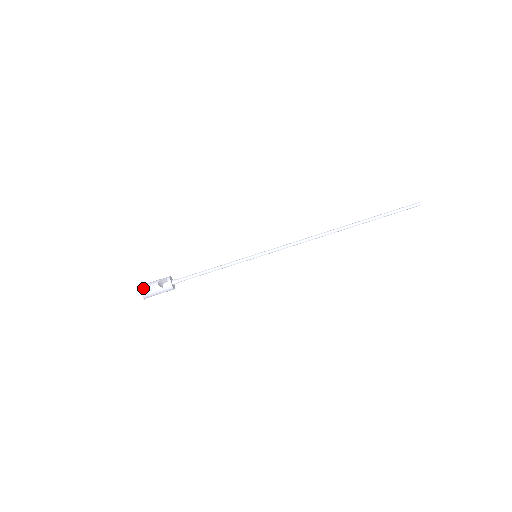
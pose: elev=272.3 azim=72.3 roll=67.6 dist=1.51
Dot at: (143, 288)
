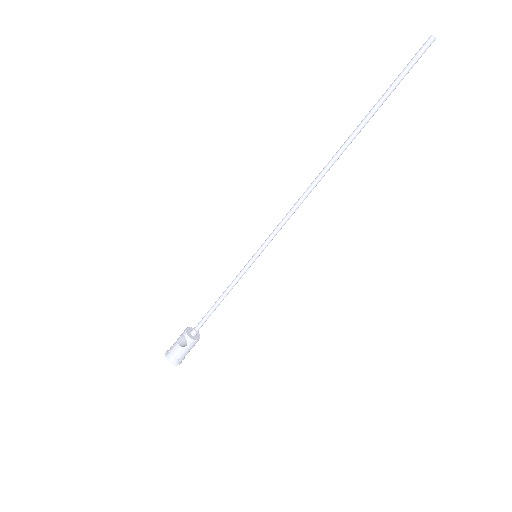
Dot at: (169, 356)
